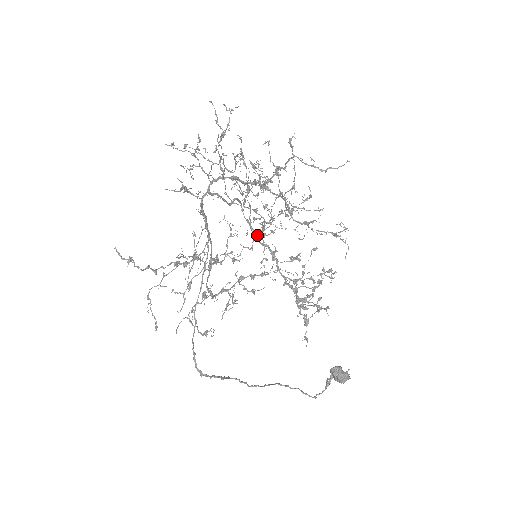
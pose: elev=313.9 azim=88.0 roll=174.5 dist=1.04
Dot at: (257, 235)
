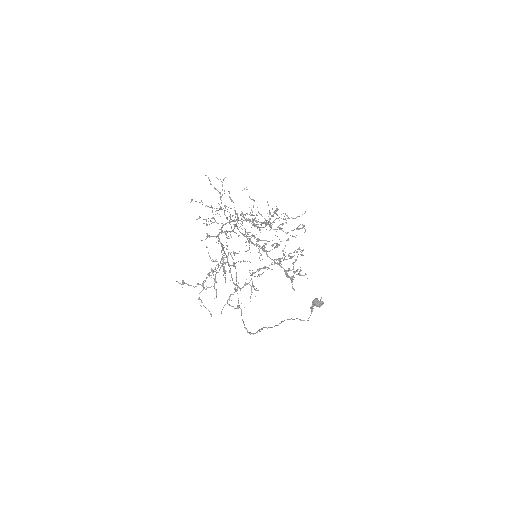
Dot at: (259, 250)
